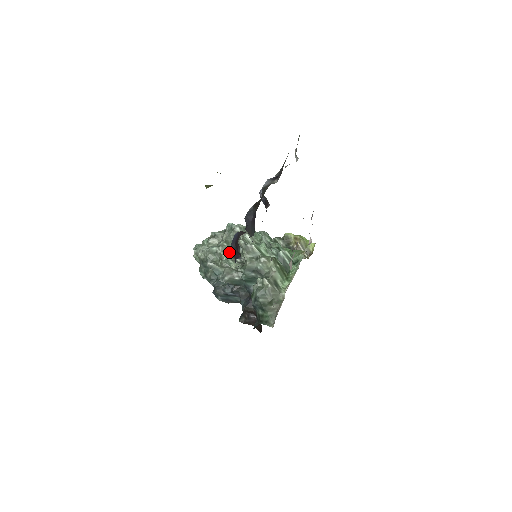
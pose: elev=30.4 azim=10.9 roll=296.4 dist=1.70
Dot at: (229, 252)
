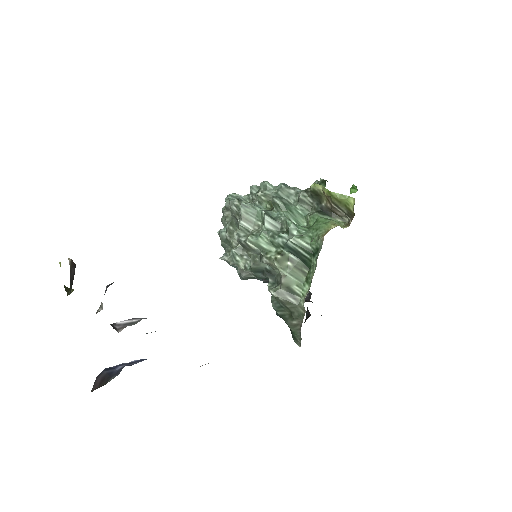
Dot at: occluded
